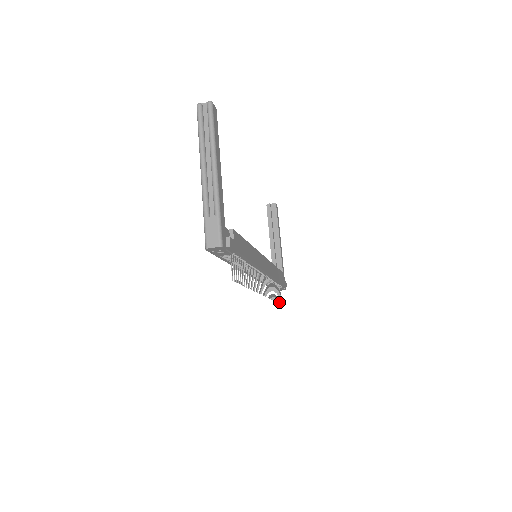
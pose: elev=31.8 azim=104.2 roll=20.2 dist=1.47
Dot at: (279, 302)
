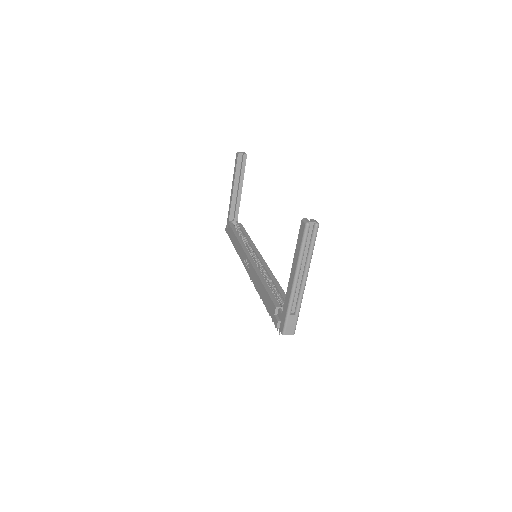
Dot at: occluded
